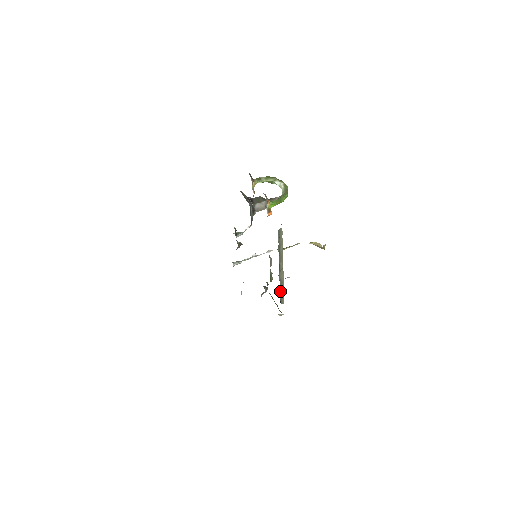
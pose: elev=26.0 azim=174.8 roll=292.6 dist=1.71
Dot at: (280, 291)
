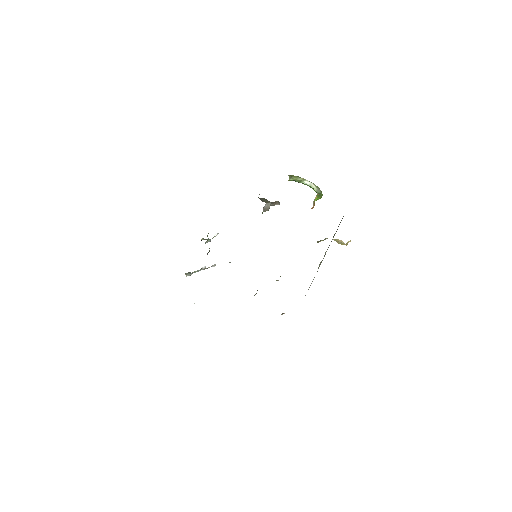
Dot at: occluded
